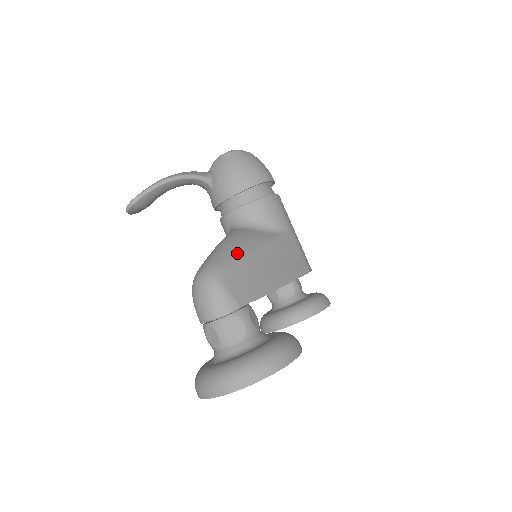
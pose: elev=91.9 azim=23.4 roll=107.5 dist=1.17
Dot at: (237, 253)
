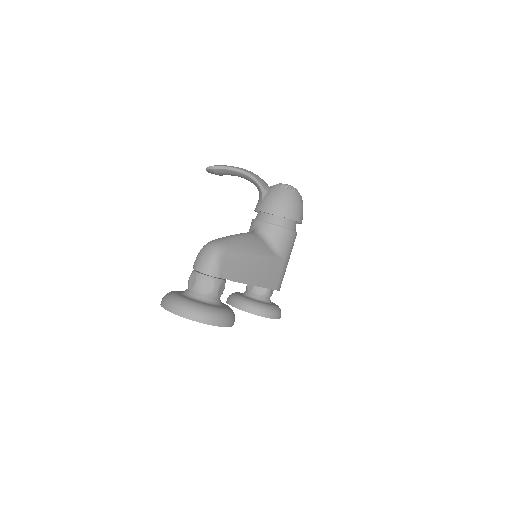
Dot at: (242, 248)
